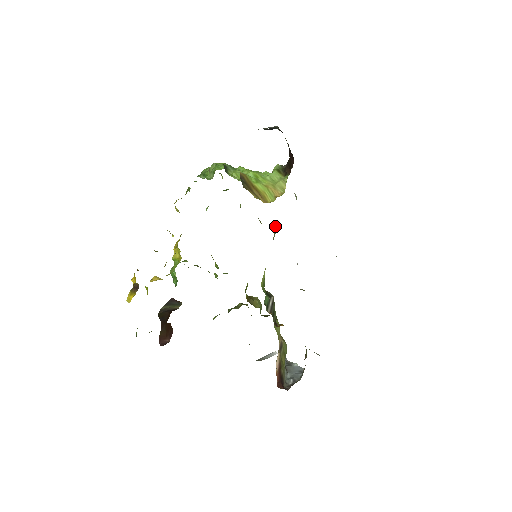
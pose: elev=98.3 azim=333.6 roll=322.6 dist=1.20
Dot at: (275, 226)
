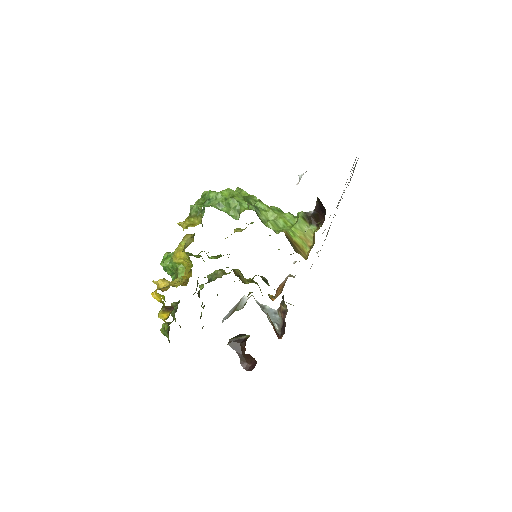
Dot at: occluded
